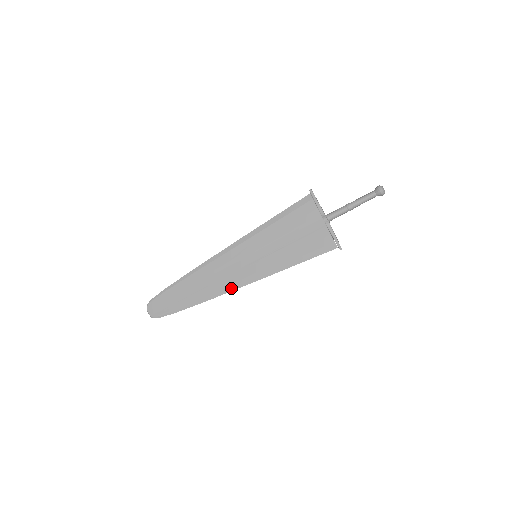
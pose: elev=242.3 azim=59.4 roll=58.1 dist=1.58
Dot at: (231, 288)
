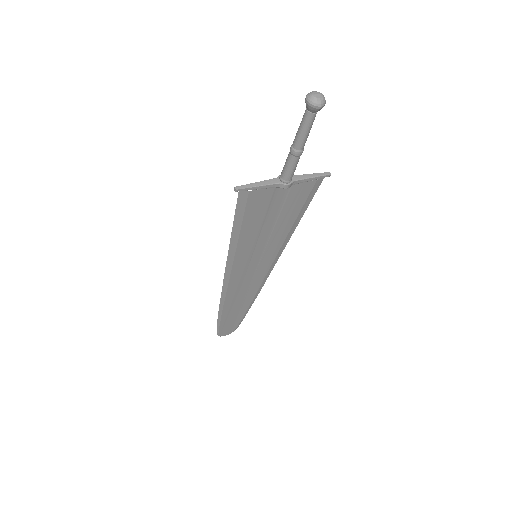
Dot at: (265, 279)
